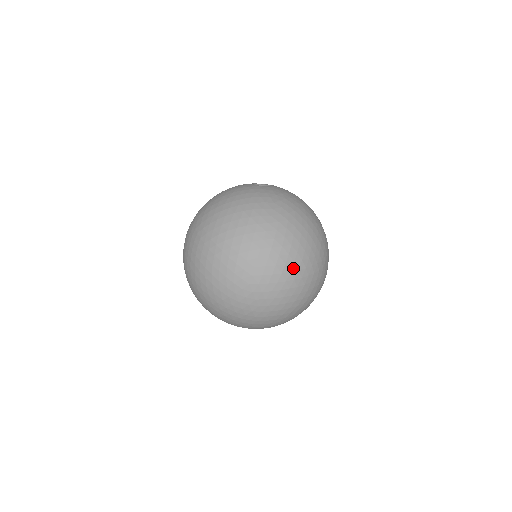
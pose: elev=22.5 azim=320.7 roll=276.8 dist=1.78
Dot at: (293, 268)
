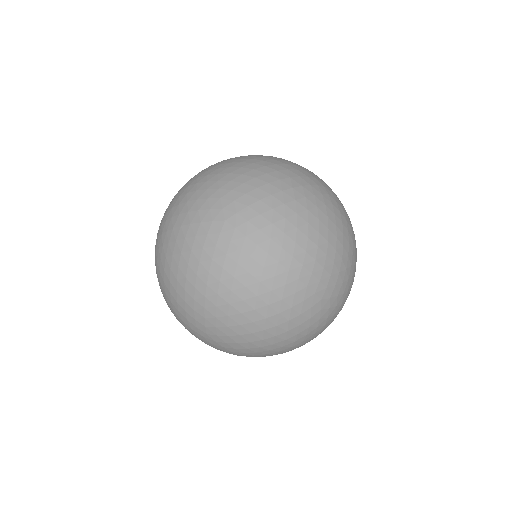
Dot at: (289, 247)
